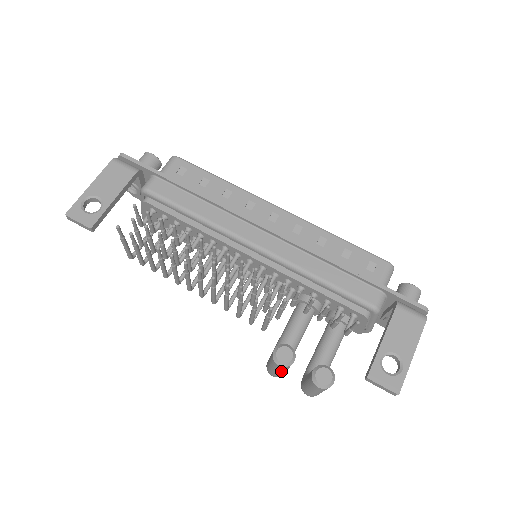
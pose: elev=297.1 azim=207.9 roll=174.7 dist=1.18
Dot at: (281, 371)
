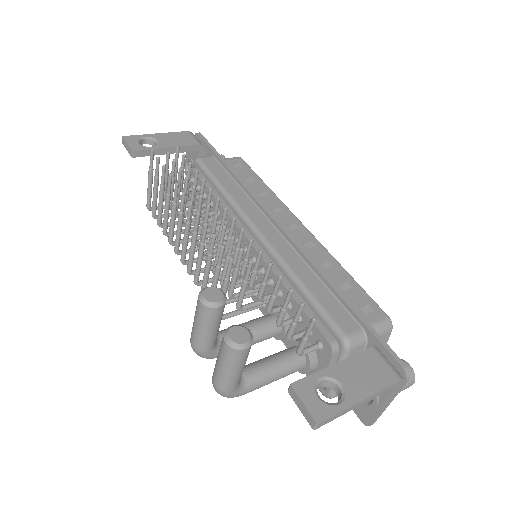
Dot at: (201, 323)
